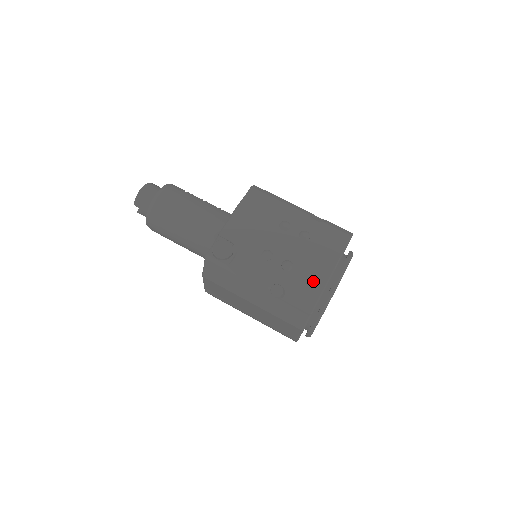
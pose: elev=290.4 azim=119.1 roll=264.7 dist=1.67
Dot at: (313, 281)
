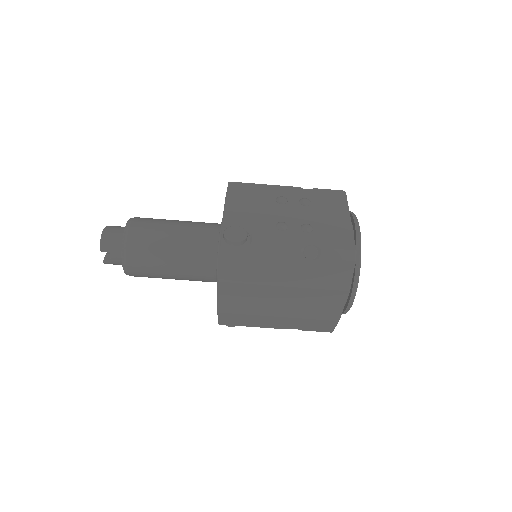
Dot at: (339, 232)
